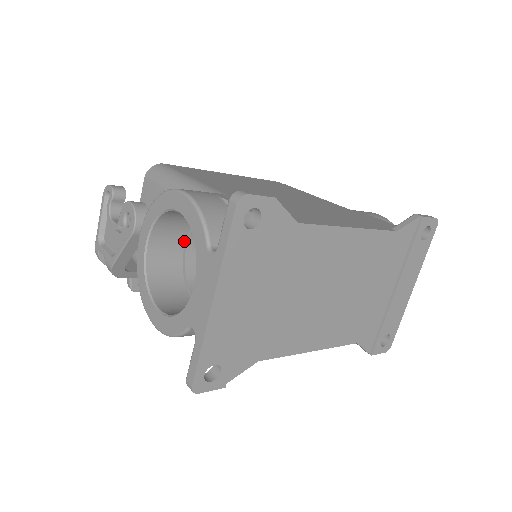
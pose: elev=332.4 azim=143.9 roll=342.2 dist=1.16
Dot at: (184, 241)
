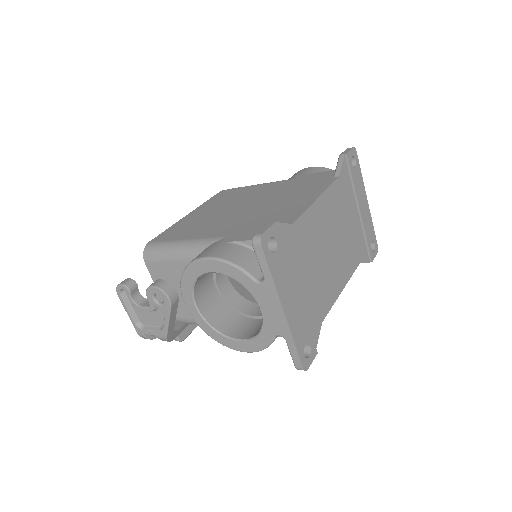
Dot at: (214, 285)
